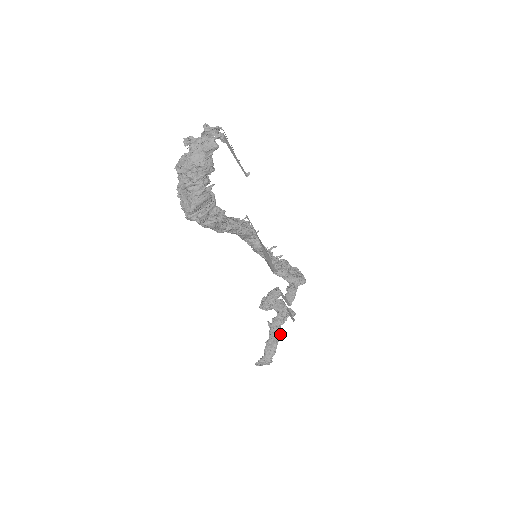
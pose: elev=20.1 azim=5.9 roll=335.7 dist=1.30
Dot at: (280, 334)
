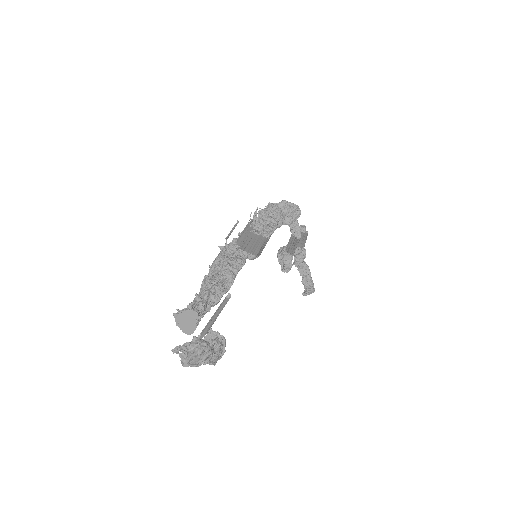
Dot at: (308, 269)
